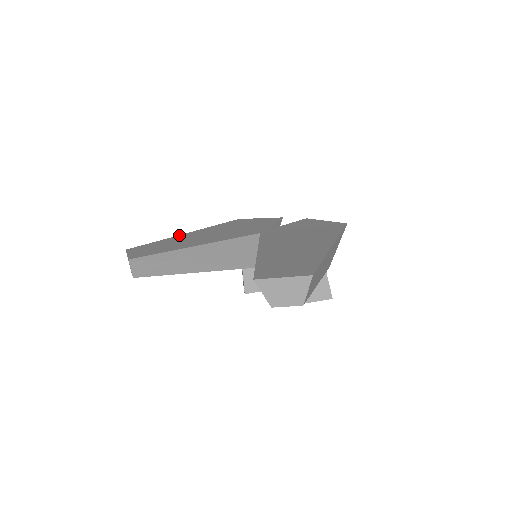
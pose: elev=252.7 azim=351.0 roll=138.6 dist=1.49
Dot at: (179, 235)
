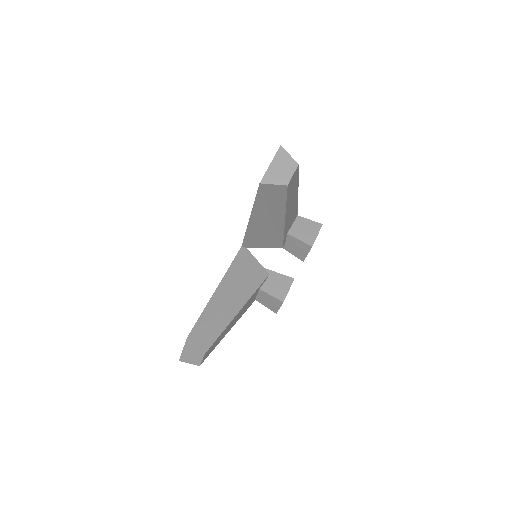
Dot at: occluded
